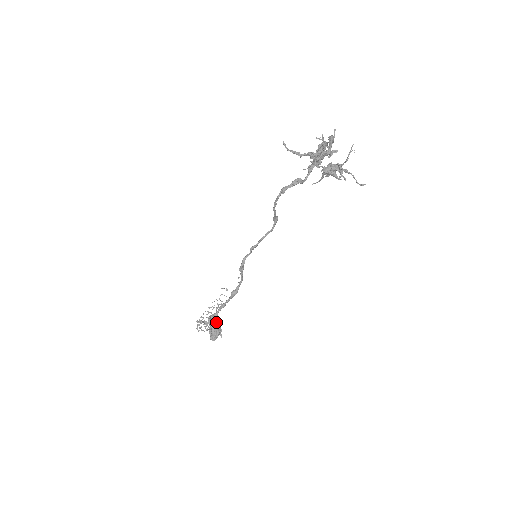
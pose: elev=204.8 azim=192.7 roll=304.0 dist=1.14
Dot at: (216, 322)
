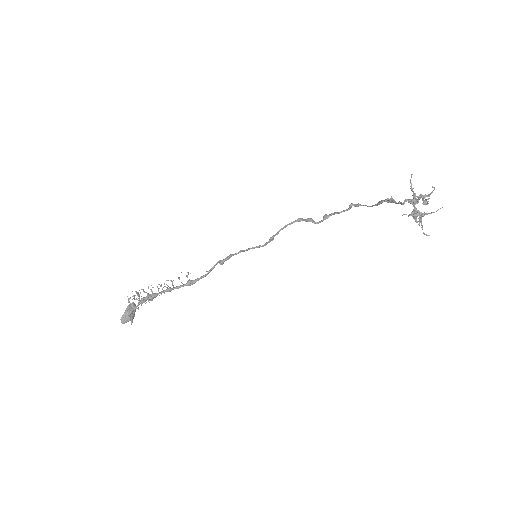
Dot at: occluded
